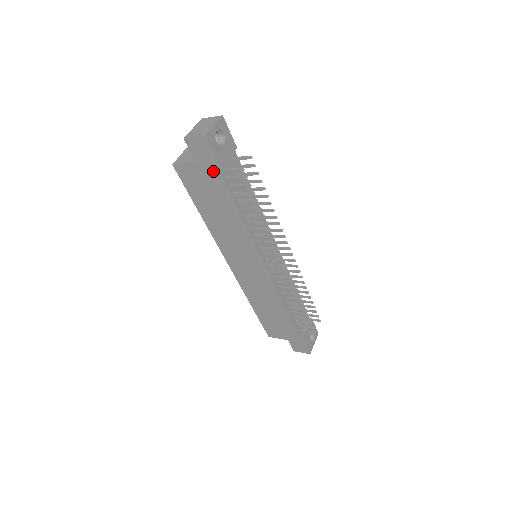
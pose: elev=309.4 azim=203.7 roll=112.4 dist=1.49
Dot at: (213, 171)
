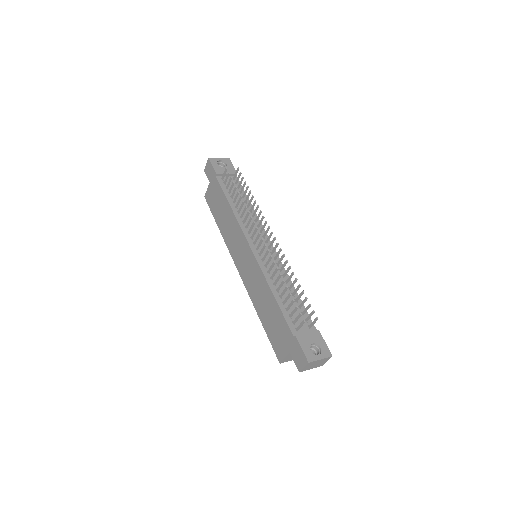
Dot at: (215, 180)
